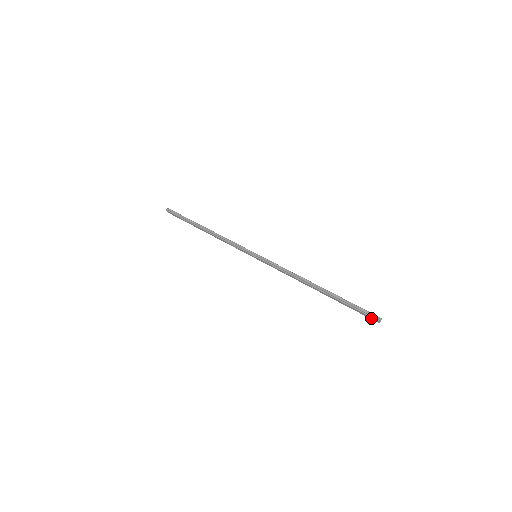
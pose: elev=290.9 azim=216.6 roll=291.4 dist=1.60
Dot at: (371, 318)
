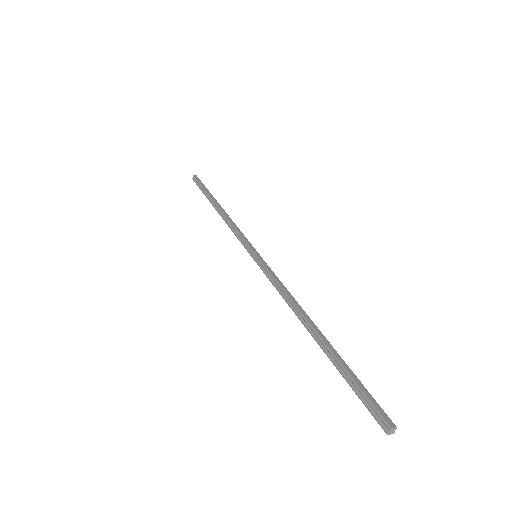
Dot at: (378, 419)
